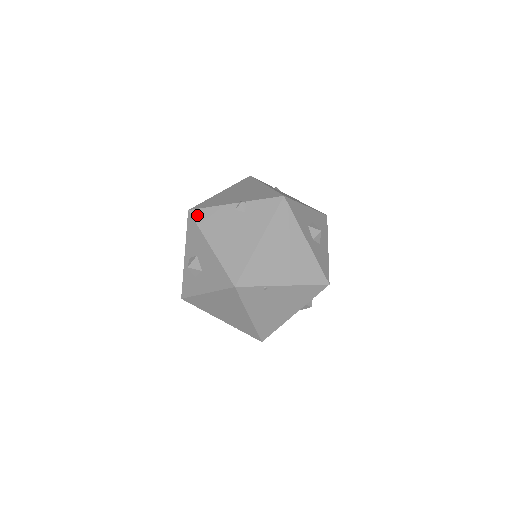
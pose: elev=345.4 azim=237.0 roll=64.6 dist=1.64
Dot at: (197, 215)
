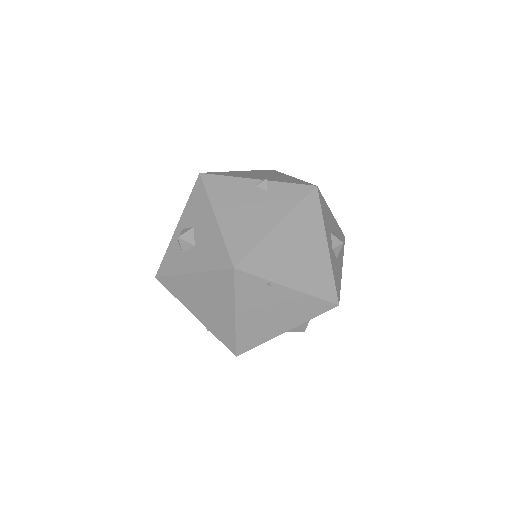
Dot at: (209, 180)
